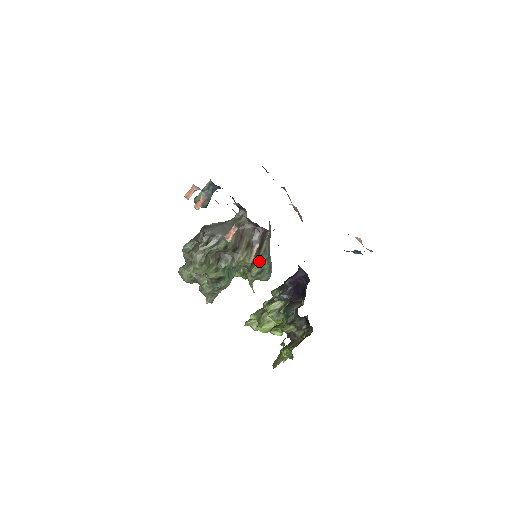
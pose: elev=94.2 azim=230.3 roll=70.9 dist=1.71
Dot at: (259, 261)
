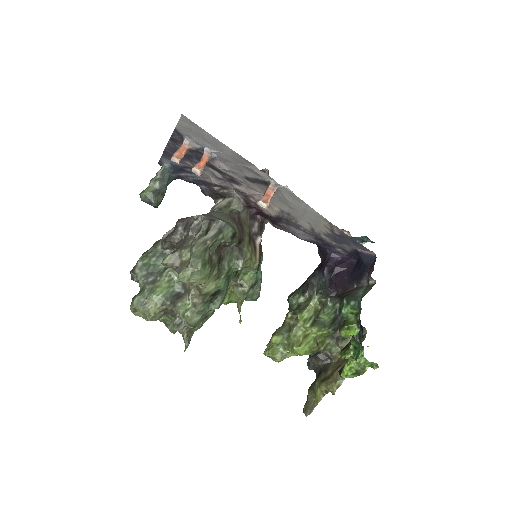
Dot at: occluded
